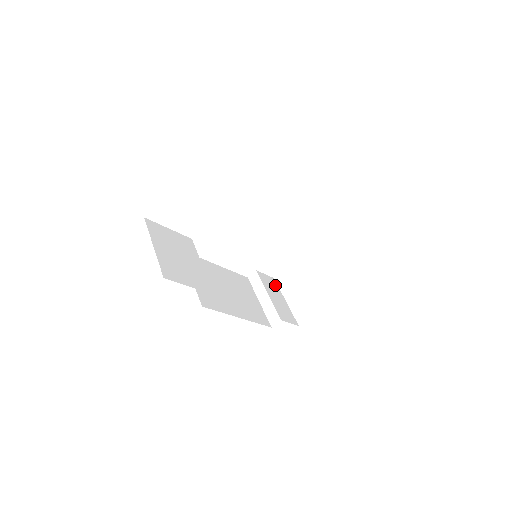
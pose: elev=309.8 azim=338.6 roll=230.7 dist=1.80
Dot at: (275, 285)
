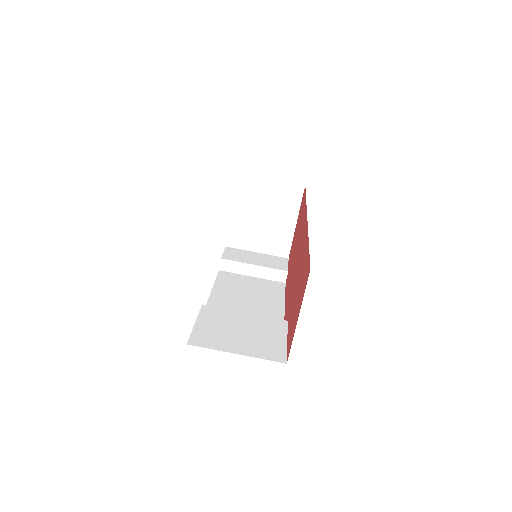
Dot at: (237, 251)
